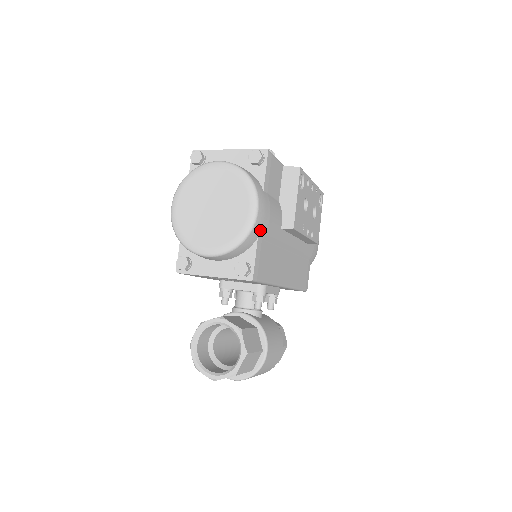
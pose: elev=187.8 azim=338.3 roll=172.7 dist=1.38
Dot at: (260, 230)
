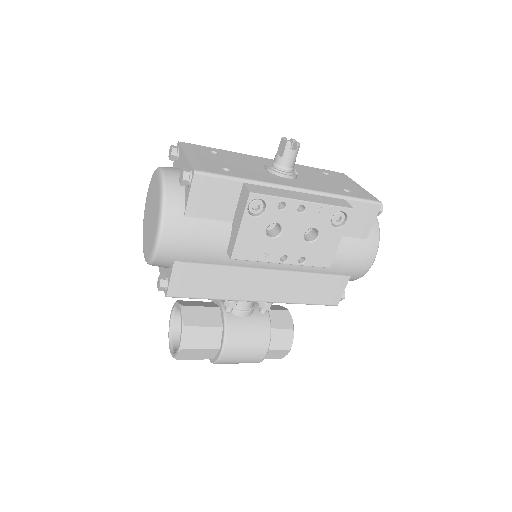
Dot at: (173, 255)
